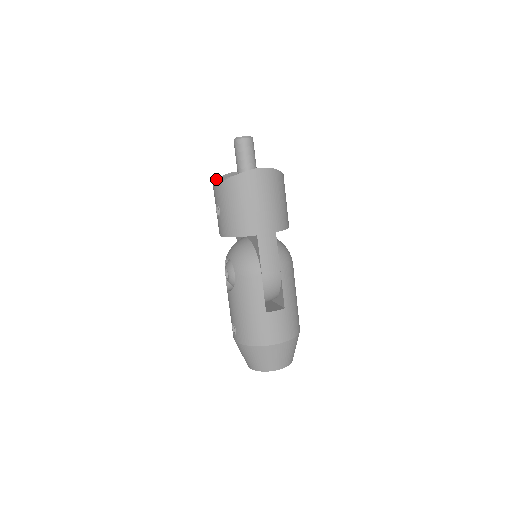
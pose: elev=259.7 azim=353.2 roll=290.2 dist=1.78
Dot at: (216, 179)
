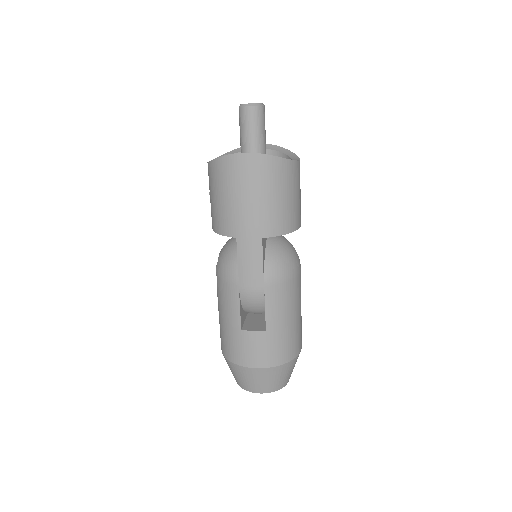
Dot at: (227, 152)
